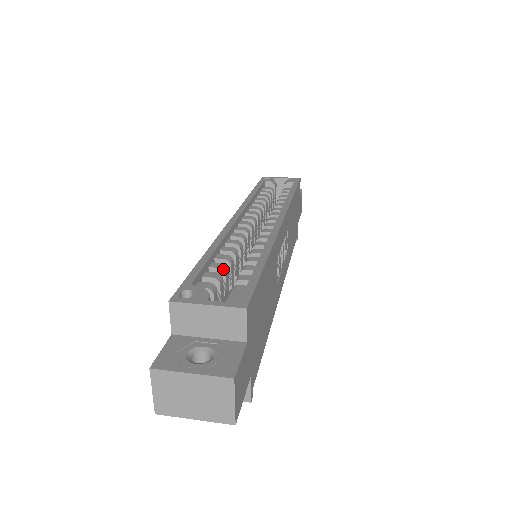
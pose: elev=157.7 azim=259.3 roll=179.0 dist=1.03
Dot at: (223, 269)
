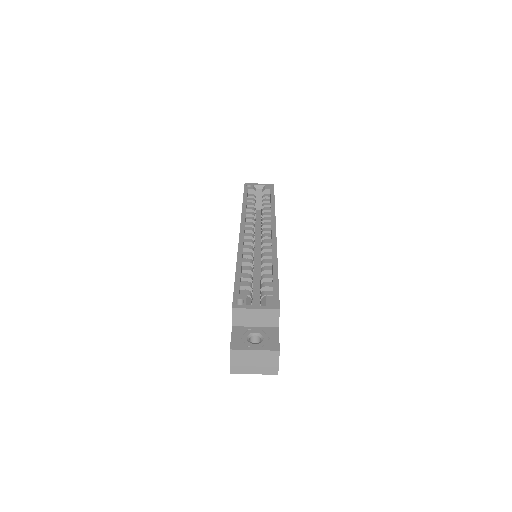
Dot at: (250, 278)
